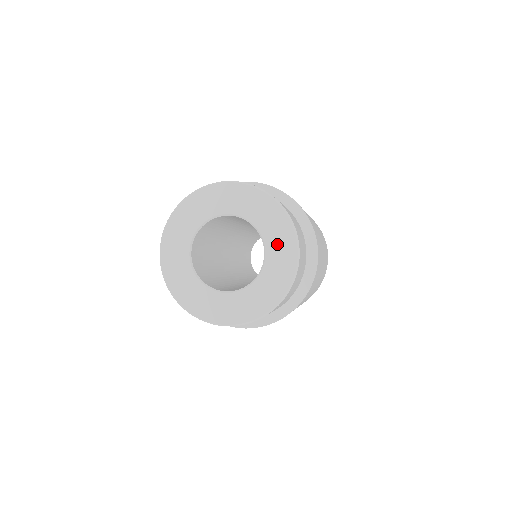
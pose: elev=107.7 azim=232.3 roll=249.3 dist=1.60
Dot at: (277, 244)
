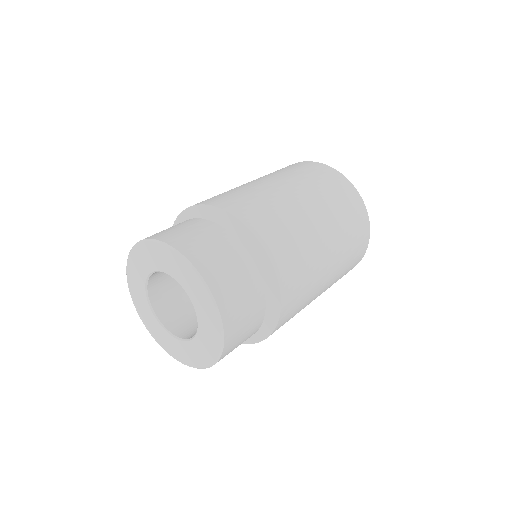
Dot at: (204, 315)
